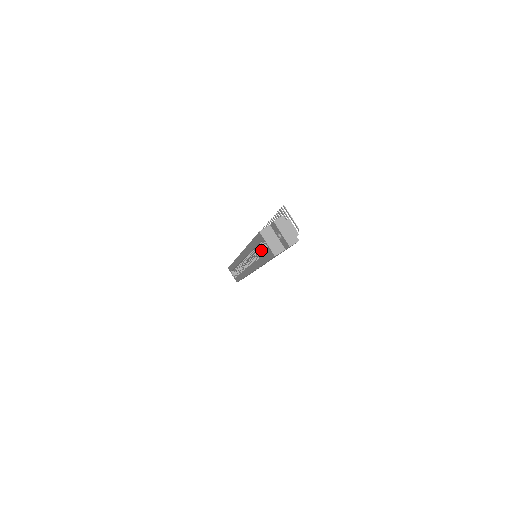
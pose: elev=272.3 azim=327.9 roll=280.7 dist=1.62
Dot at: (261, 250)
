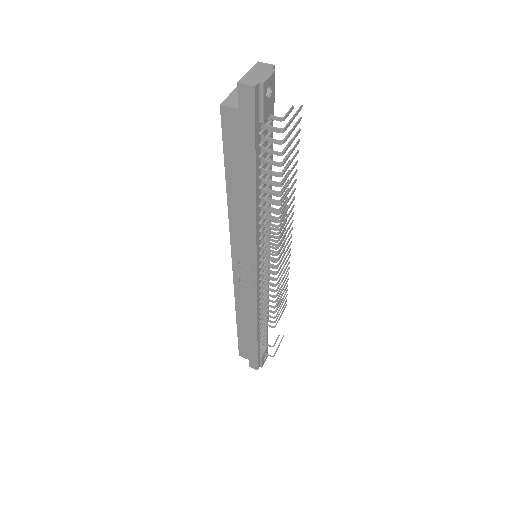
Dot at: occluded
